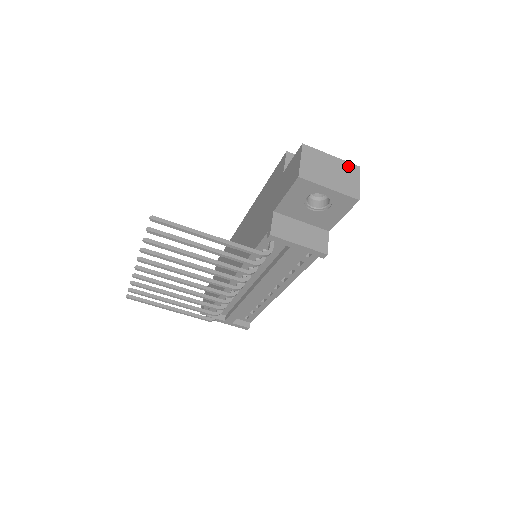
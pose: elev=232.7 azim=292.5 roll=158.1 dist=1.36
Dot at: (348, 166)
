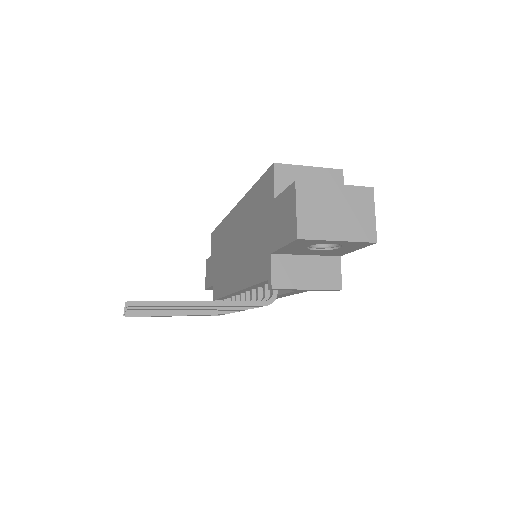
Dot at: (358, 193)
